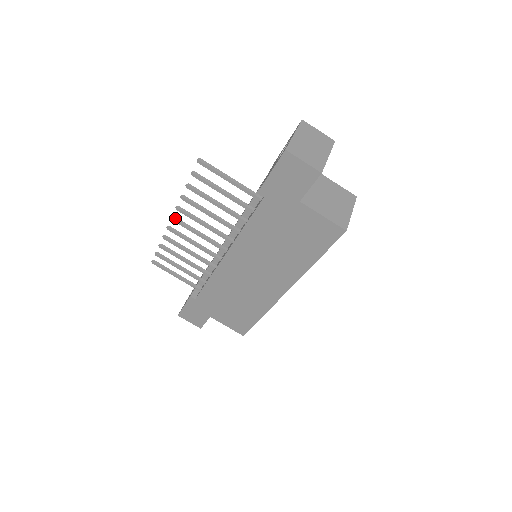
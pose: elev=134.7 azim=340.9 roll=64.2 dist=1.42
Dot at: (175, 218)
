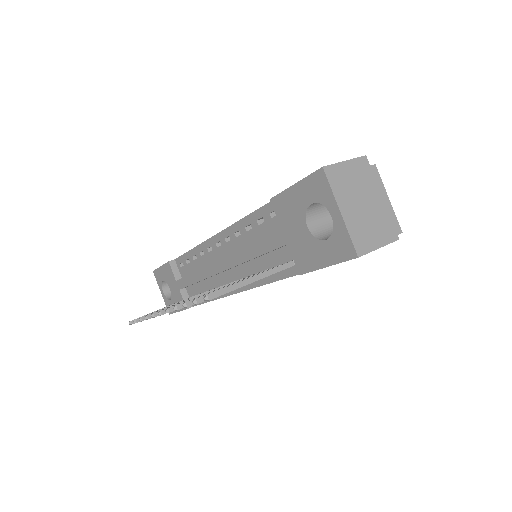
Dot at: (164, 312)
